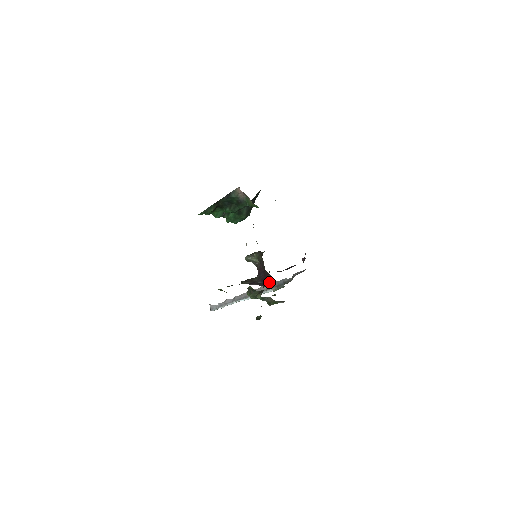
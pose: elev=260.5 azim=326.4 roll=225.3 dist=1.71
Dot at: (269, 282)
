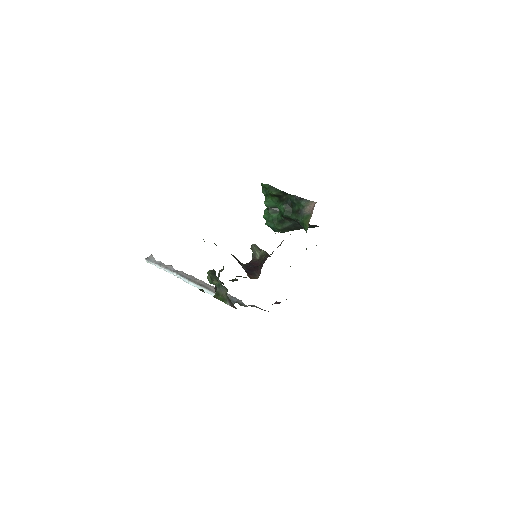
Dot at: (252, 275)
